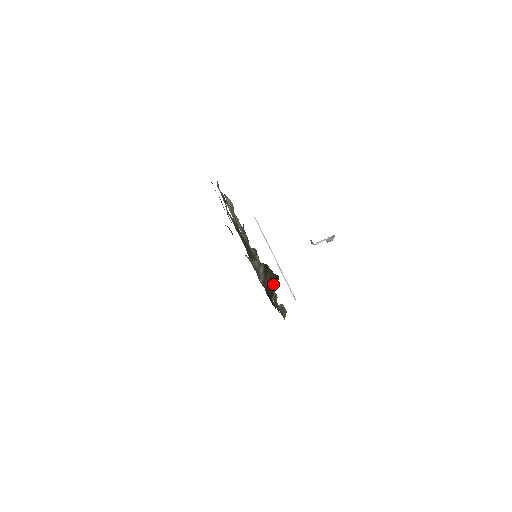
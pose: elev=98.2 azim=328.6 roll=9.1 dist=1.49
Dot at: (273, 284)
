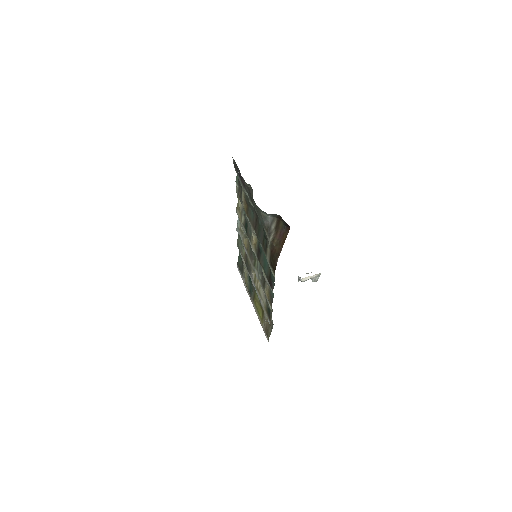
Dot at: (282, 240)
